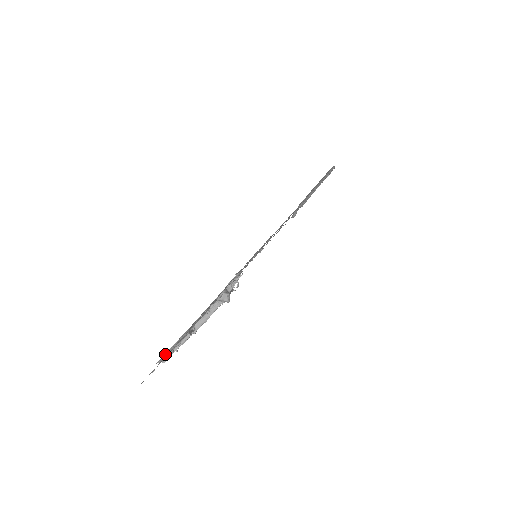
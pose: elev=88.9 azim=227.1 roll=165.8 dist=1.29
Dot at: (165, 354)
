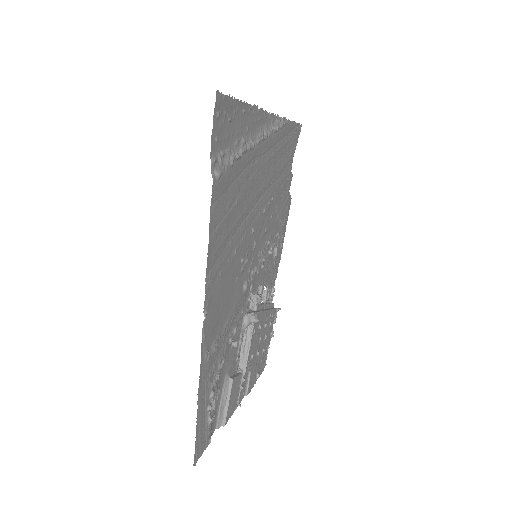
Dot at: (218, 415)
